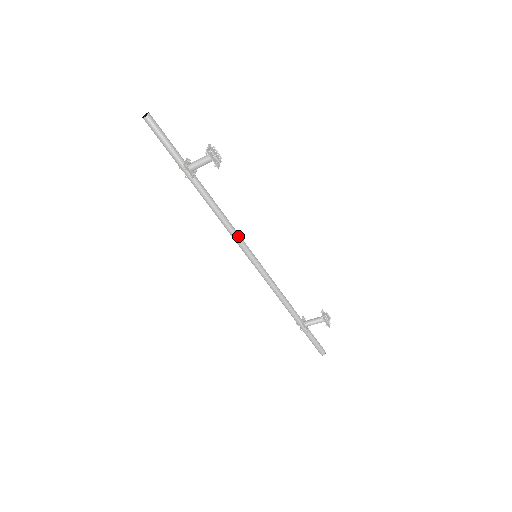
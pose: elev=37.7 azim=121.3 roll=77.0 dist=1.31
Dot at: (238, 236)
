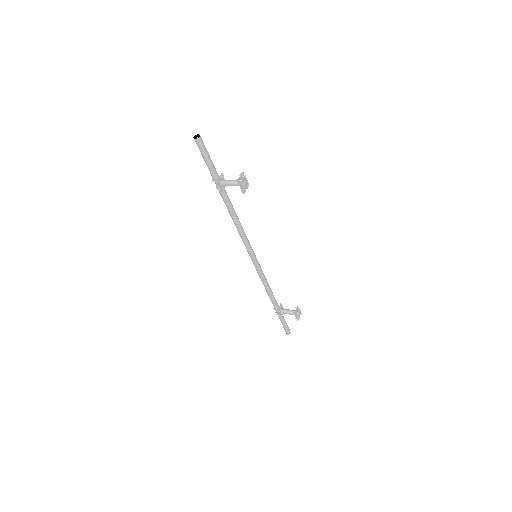
Dot at: (246, 239)
